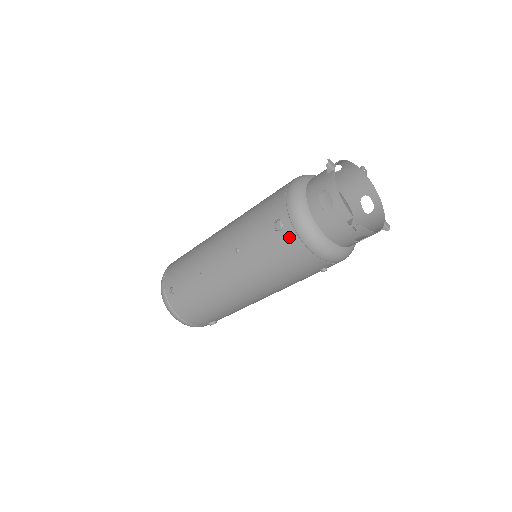
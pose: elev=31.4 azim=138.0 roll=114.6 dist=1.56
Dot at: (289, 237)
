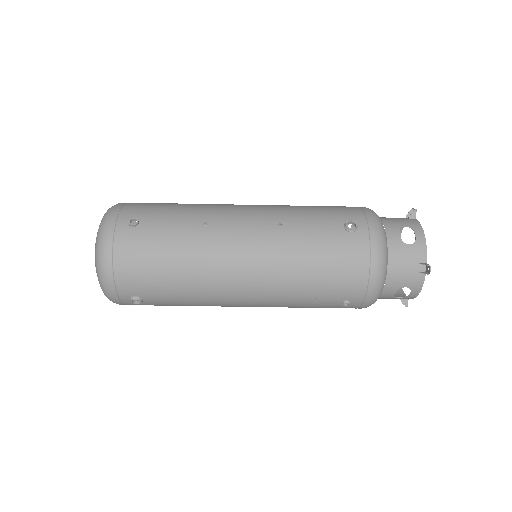
Dot at: (359, 242)
